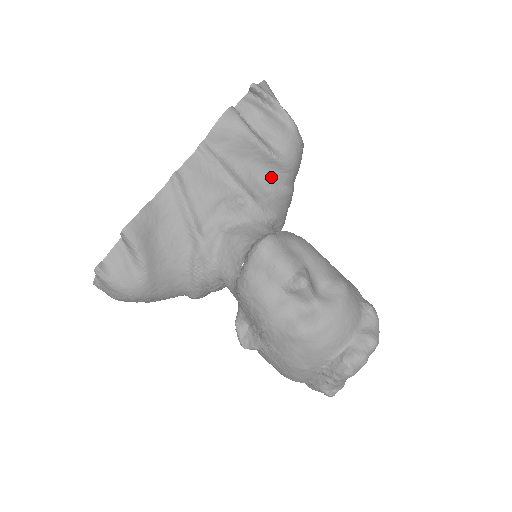
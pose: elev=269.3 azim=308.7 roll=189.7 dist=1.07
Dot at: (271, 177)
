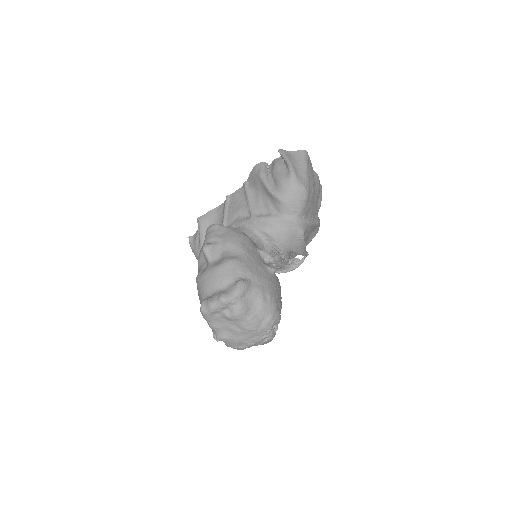
Dot at: (272, 206)
